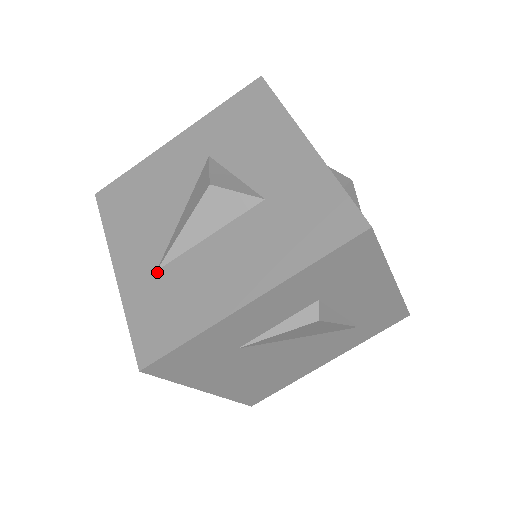
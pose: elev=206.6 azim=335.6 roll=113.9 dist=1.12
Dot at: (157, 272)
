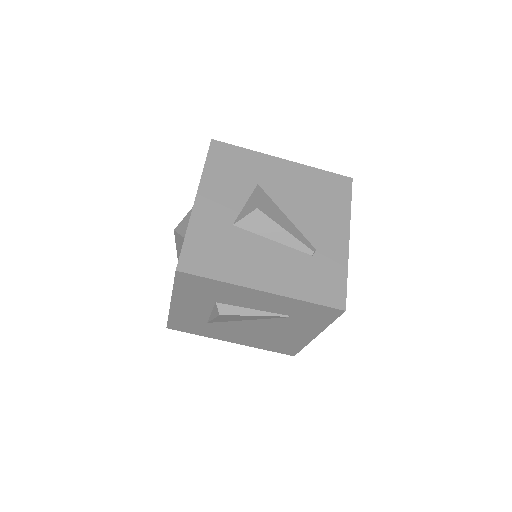
Dot at: occluded
